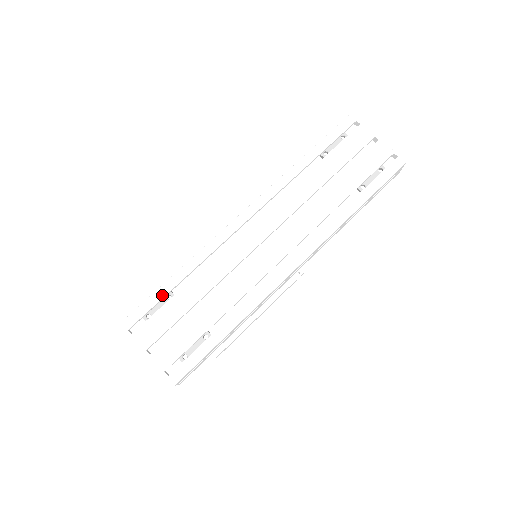
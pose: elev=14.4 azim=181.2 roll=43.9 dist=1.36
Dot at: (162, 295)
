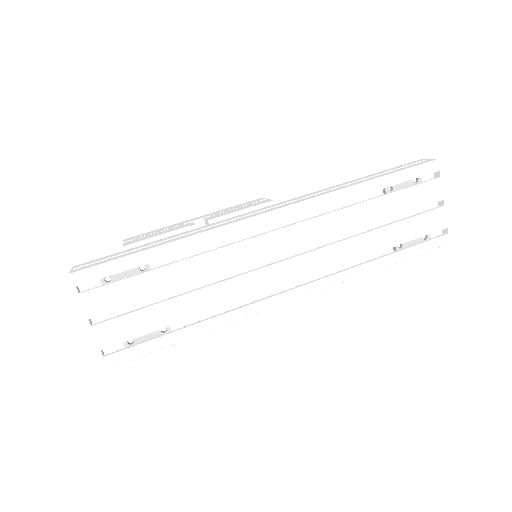
Dot at: (136, 264)
